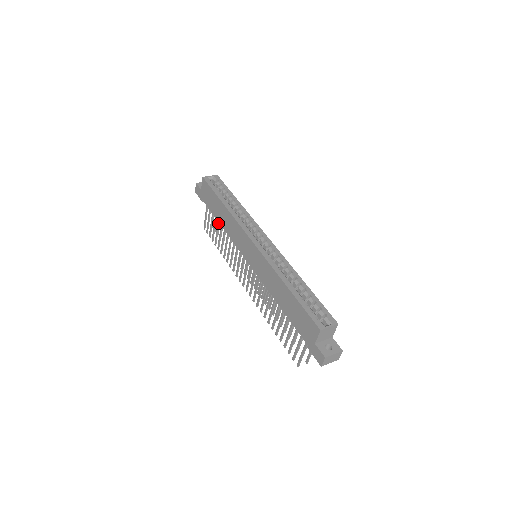
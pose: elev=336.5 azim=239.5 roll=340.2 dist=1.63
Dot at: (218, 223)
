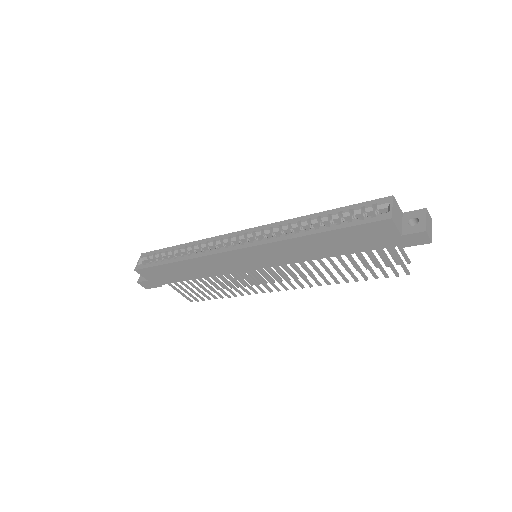
Dot at: (194, 281)
